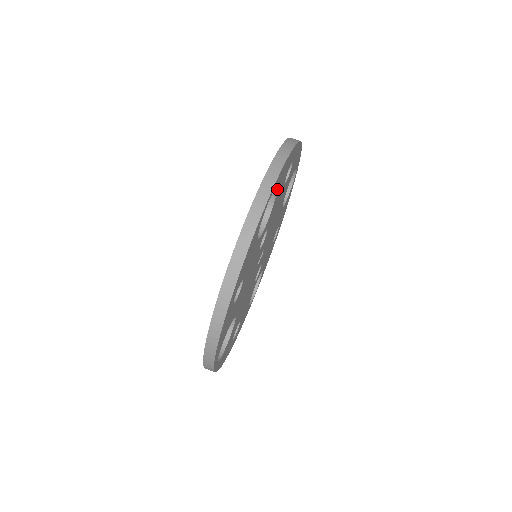
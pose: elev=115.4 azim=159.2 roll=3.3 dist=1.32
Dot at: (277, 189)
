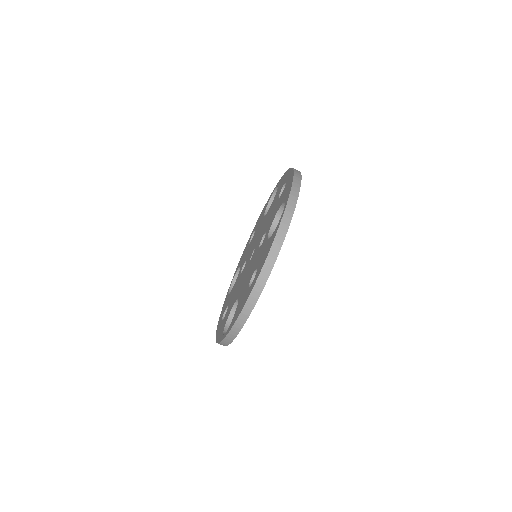
Dot at: occluded
